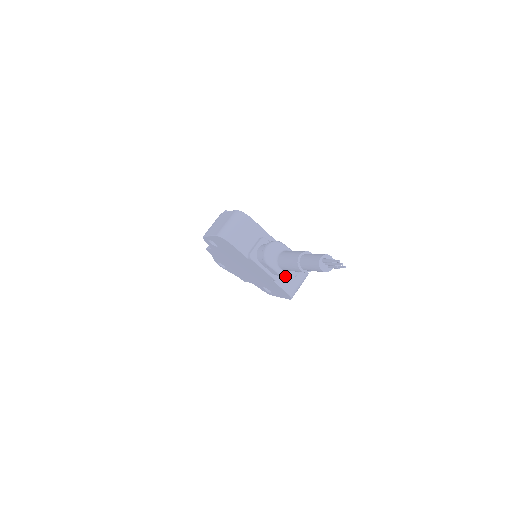
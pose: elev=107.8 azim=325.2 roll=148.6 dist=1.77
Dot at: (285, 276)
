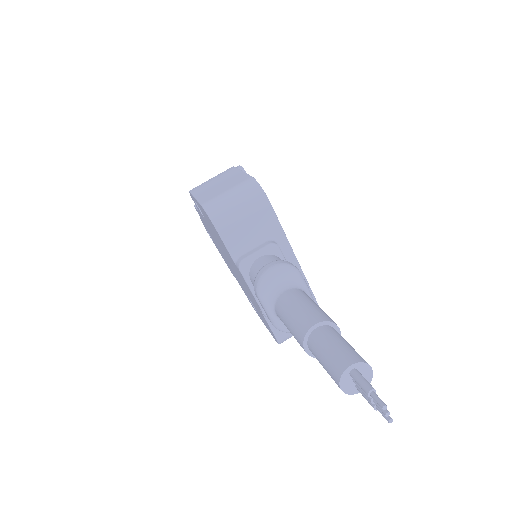
Dot at: (279, 326)
